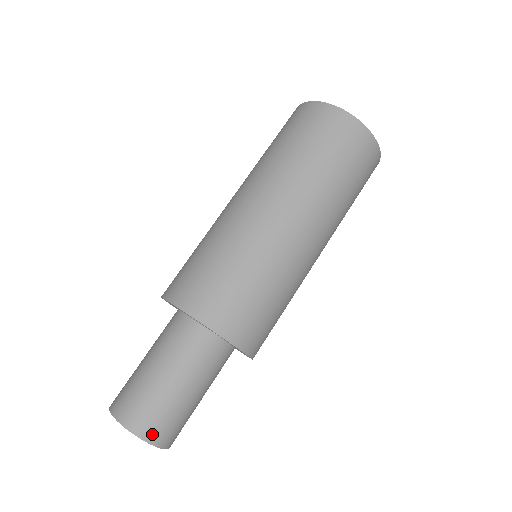
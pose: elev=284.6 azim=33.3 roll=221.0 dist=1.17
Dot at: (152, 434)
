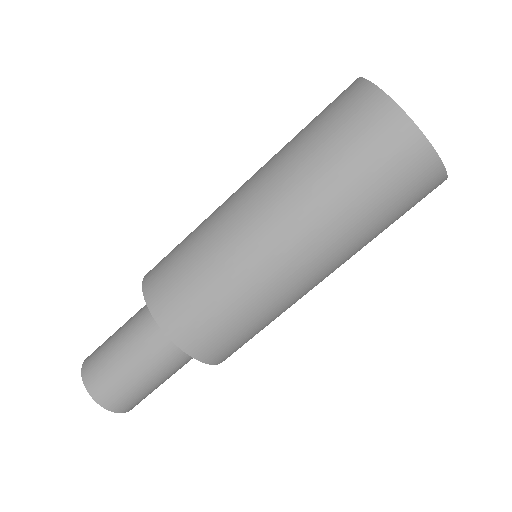
Dot at: (129, 408)
